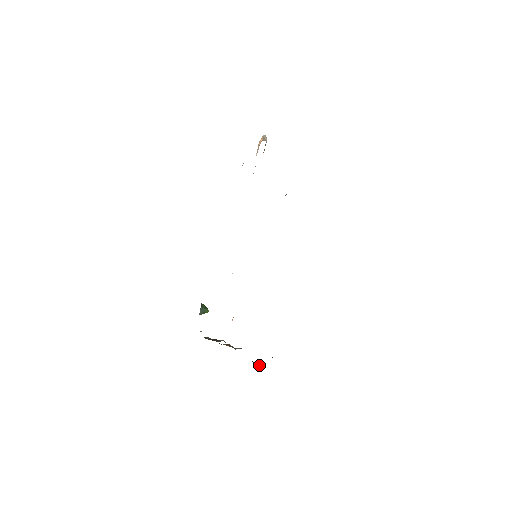
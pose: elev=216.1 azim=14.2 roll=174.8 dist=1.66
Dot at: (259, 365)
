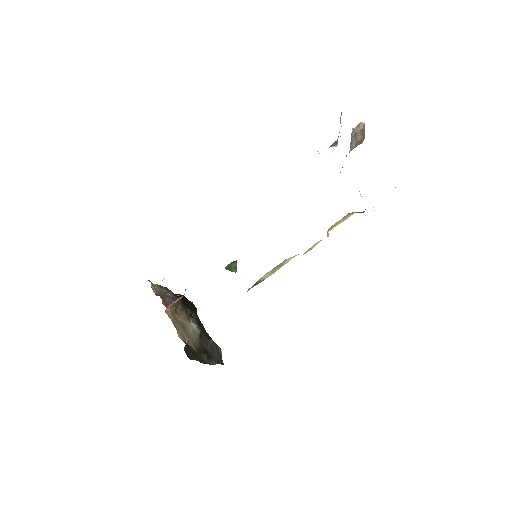
Dot at: (211, 351)
